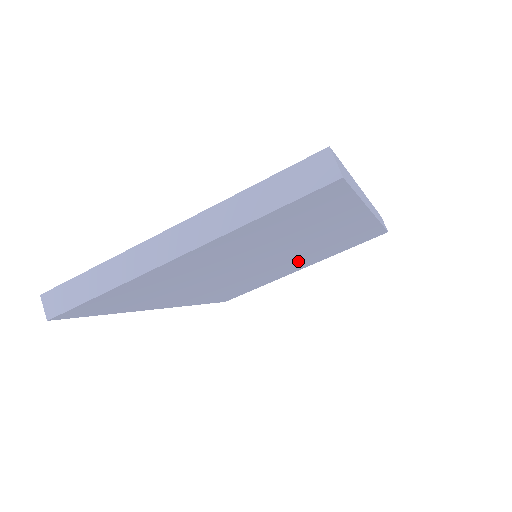
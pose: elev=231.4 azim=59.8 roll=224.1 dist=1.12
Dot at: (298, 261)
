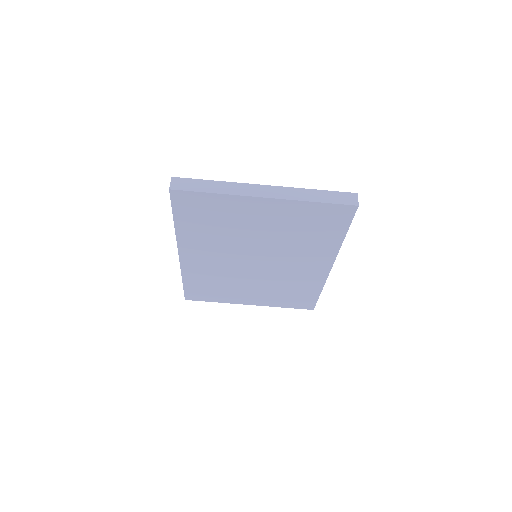
Dot at: (263, 286)
